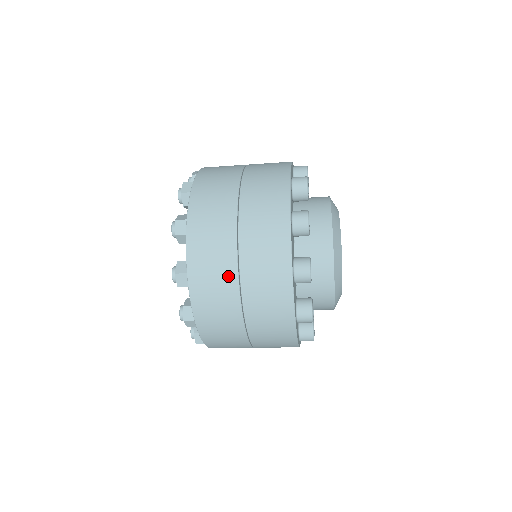
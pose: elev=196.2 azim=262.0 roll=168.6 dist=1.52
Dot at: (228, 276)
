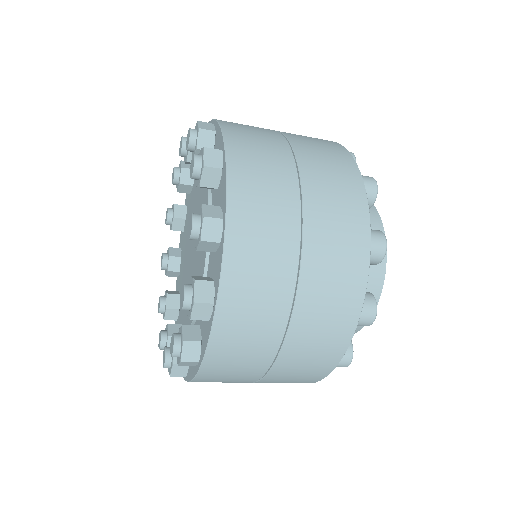
Dot at: (286, 230)
